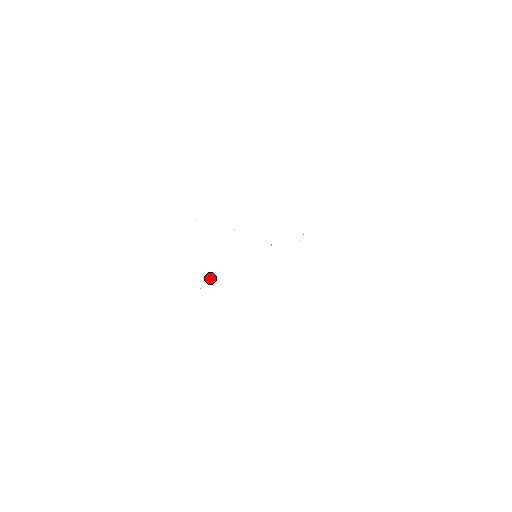
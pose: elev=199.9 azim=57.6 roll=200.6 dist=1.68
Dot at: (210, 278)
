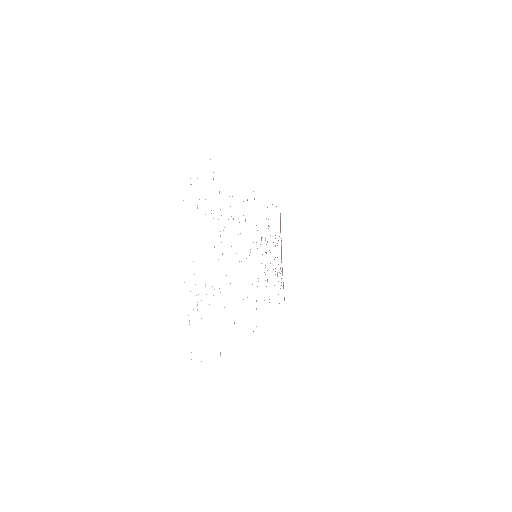
Dot at: occluded
